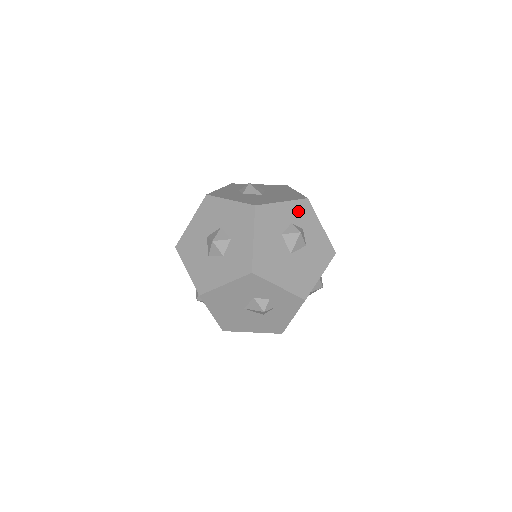
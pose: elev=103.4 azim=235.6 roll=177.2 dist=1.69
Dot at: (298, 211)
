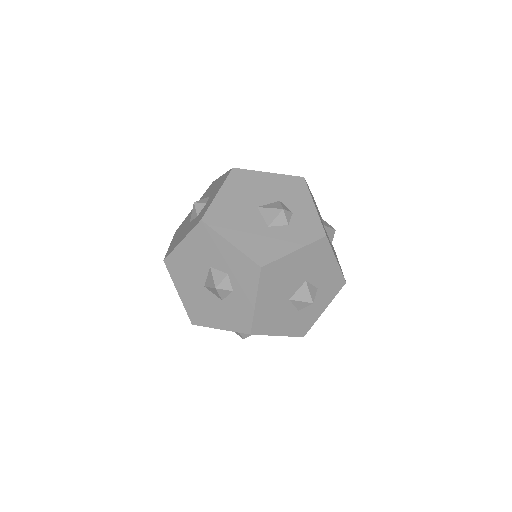
Dot at: occluded
